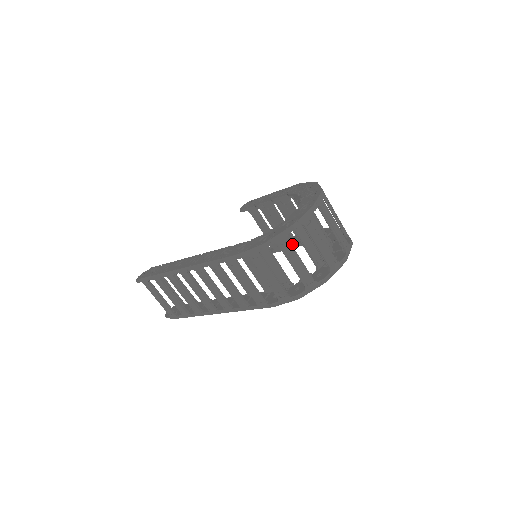
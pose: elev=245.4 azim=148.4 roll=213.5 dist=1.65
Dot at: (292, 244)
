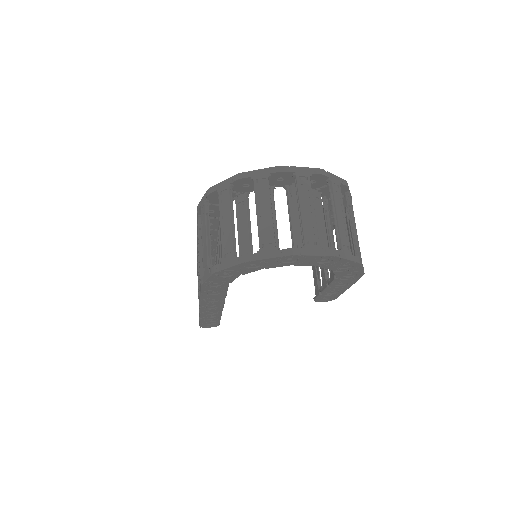
Dot at: (324, 282)
